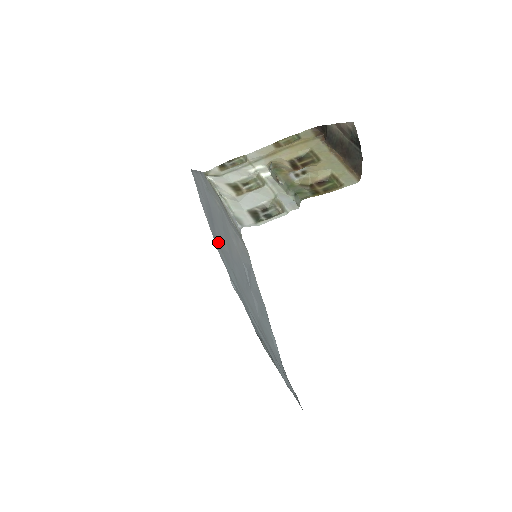
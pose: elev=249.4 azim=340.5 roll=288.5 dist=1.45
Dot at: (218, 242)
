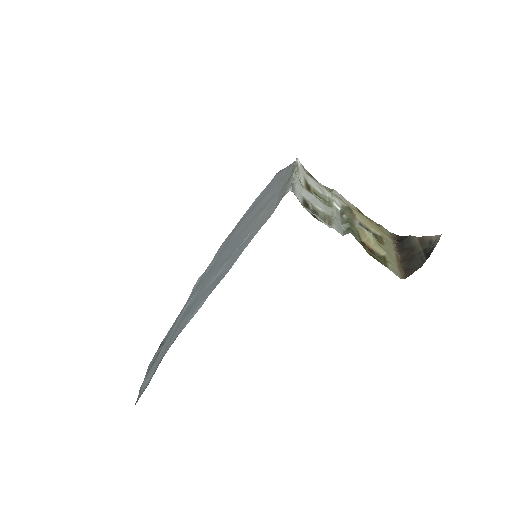
Dot at: (234, 232)
